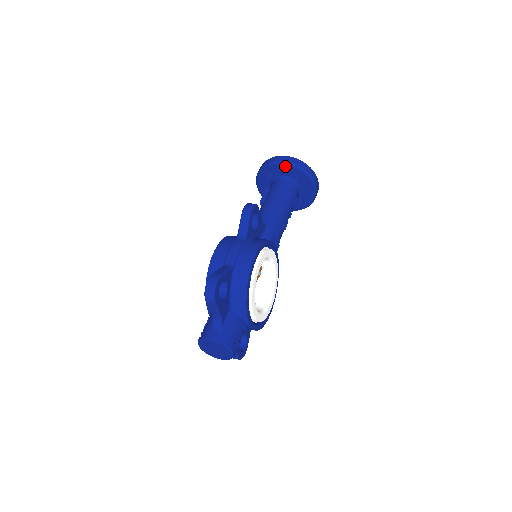
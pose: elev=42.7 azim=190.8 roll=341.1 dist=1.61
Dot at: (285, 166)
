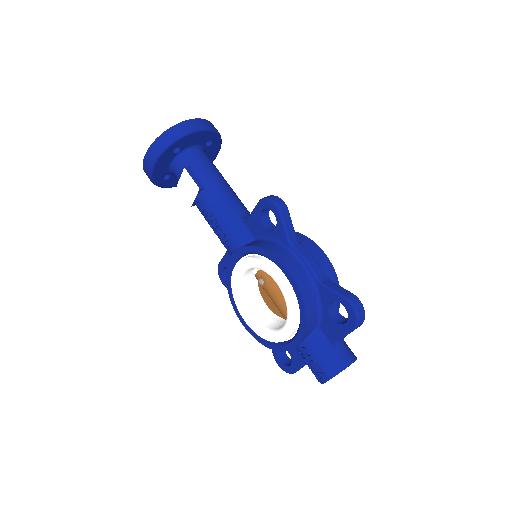
Dot at: (203, 133)
